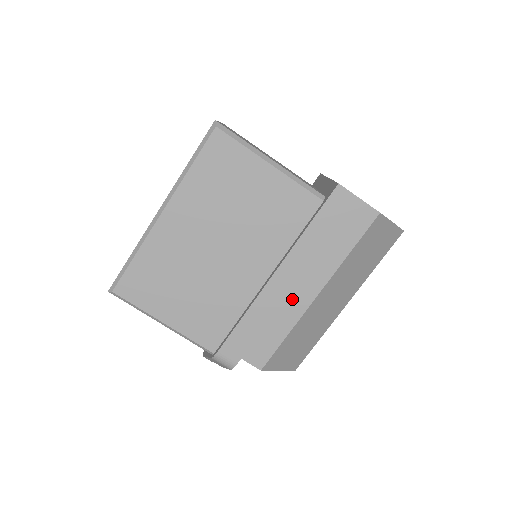
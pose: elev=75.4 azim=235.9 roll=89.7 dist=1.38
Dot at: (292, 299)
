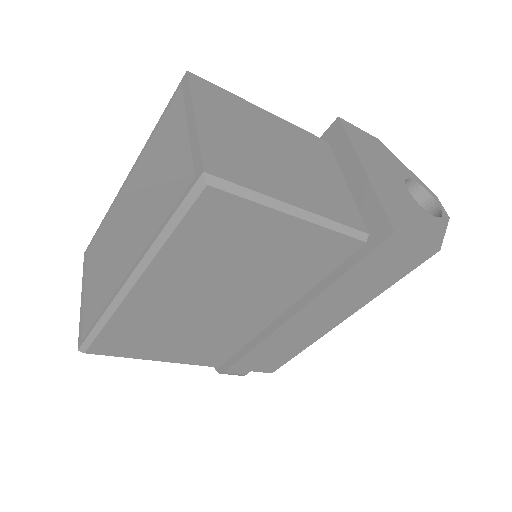
Dot at: (312, 329)
